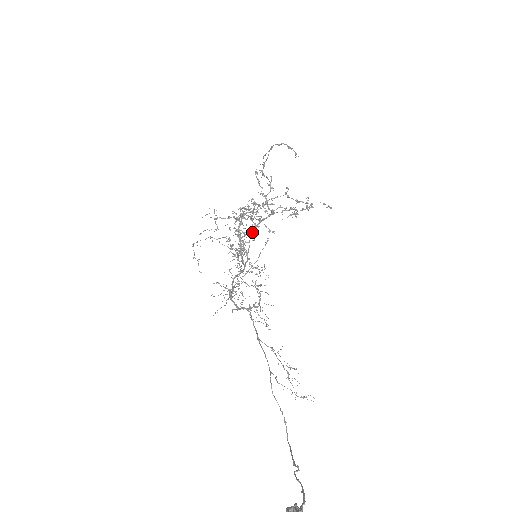
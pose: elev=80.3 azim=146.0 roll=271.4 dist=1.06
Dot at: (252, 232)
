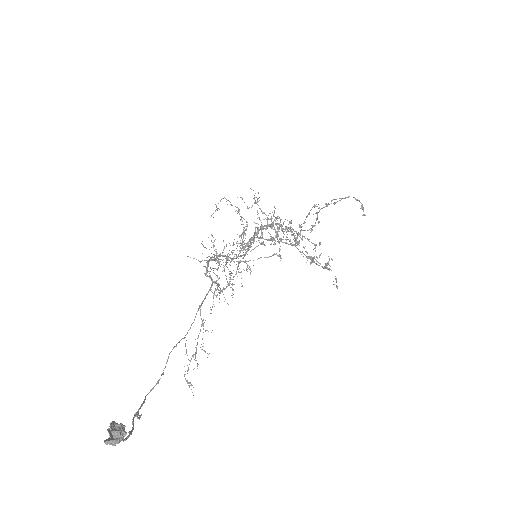
Dot at: occluded
